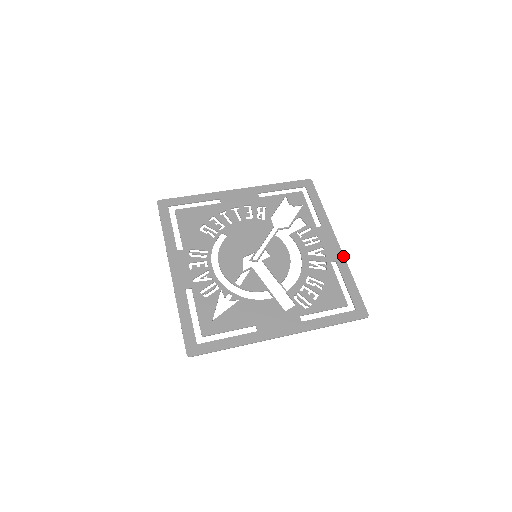
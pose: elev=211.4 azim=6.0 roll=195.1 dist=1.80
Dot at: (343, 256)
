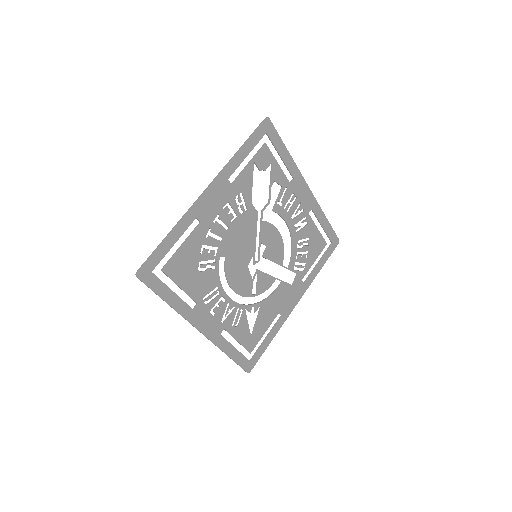
Dot at: (315, 200)
